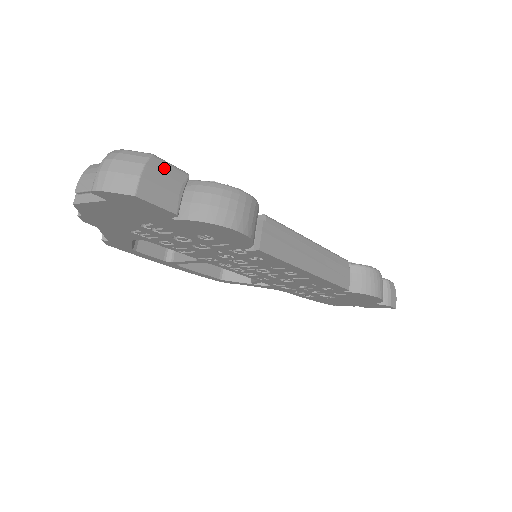
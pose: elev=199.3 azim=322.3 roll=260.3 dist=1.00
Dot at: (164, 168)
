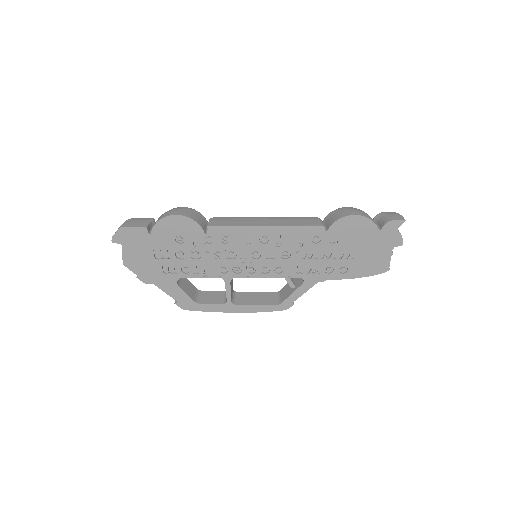
Dot at: (137, 219)
